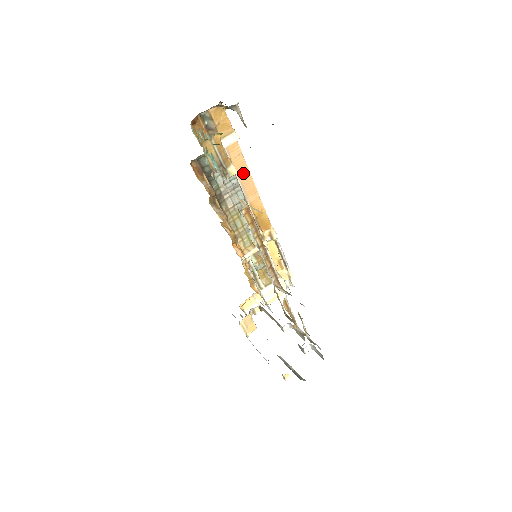
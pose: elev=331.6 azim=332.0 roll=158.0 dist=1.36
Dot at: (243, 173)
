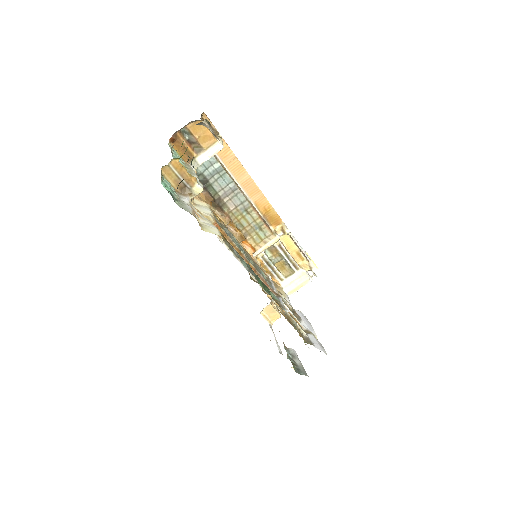
Dot at: (241, 175)
